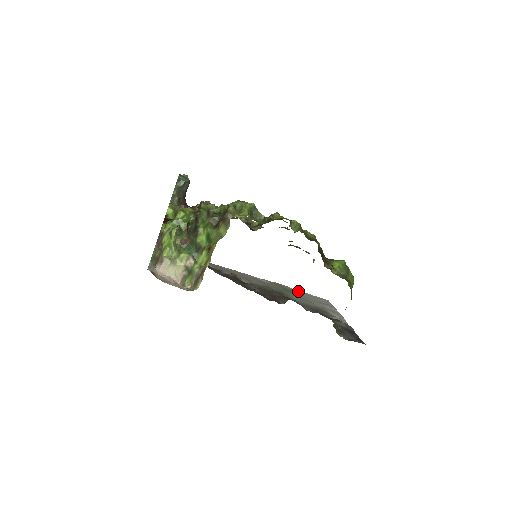
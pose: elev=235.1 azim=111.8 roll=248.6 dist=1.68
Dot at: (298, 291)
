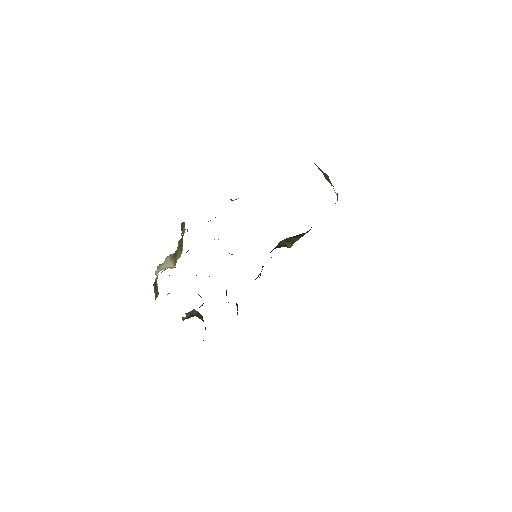
Dot at: occluded
